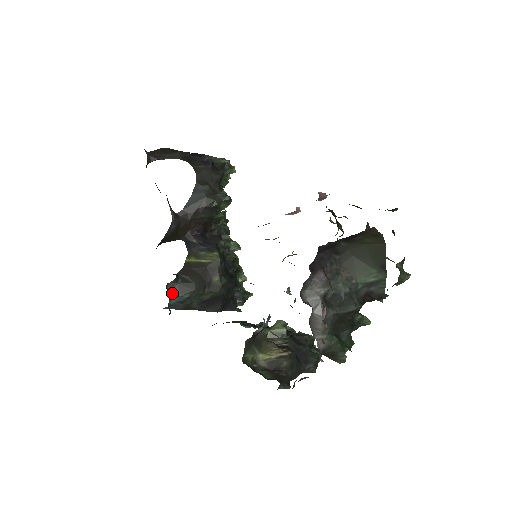
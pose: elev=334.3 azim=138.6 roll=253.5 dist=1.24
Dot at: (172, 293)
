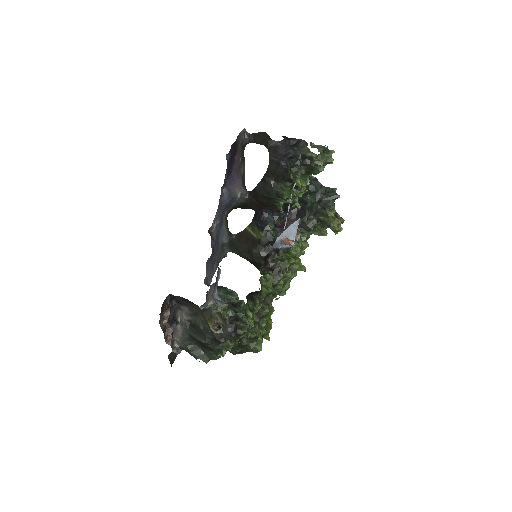
Dot at: (228, 245)
